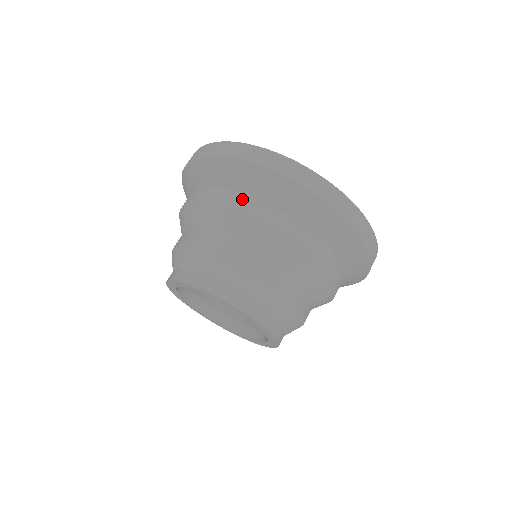
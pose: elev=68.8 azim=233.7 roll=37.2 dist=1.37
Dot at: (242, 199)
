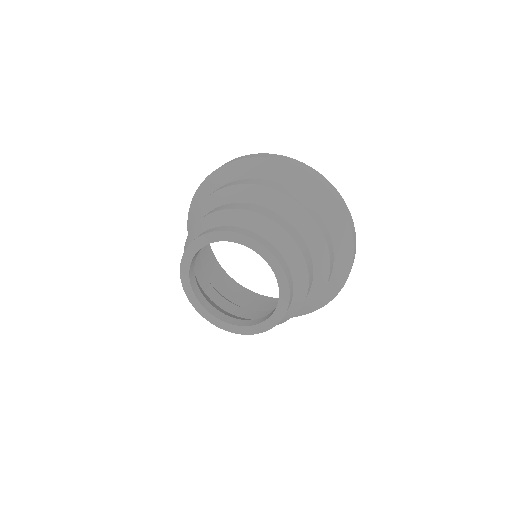
Dot at: (299, 197)
